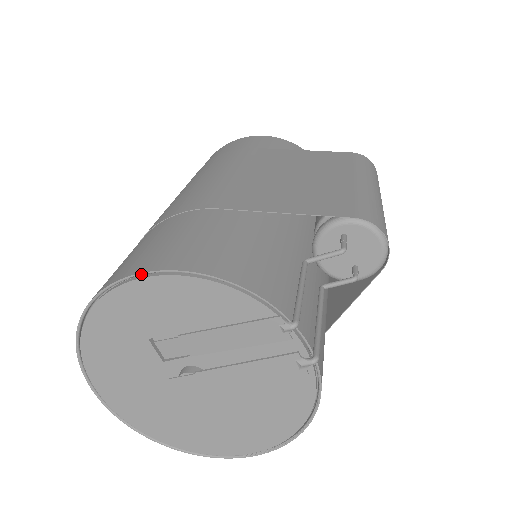
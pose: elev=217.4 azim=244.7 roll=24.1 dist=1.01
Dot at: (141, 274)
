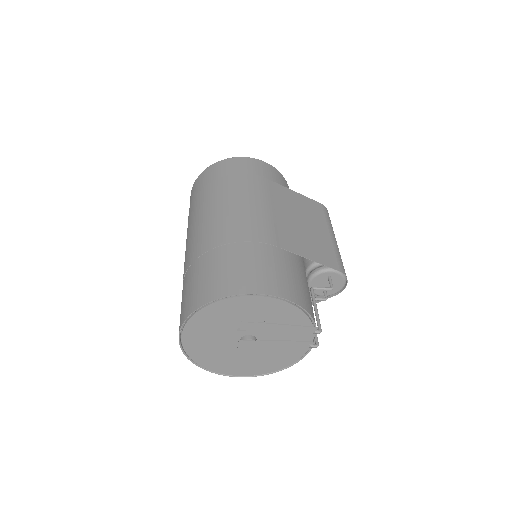
Dot at: (262, 295)
